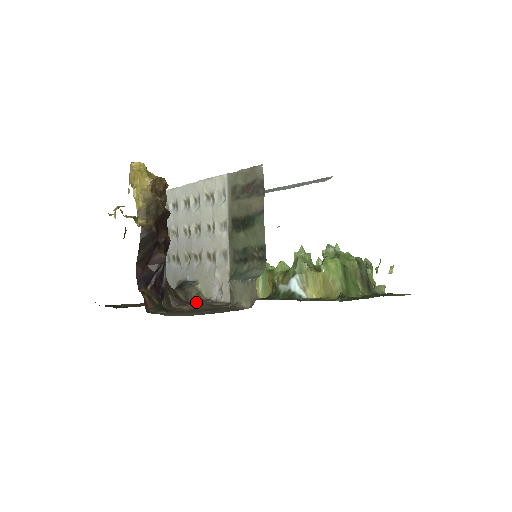
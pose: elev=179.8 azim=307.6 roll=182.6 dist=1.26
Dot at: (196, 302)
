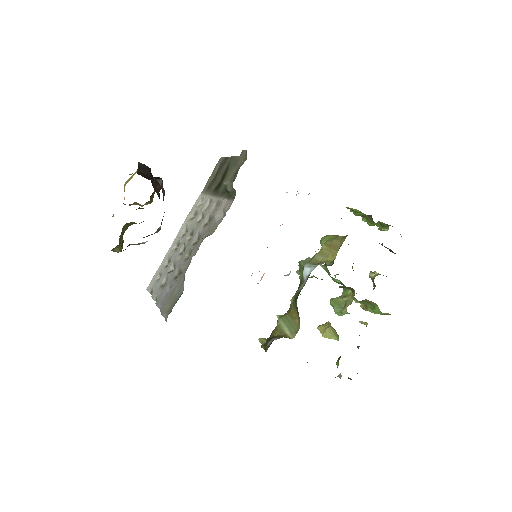
Dot at: occluded
